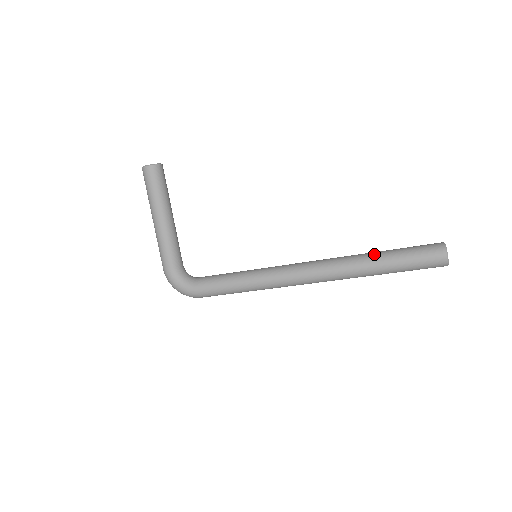
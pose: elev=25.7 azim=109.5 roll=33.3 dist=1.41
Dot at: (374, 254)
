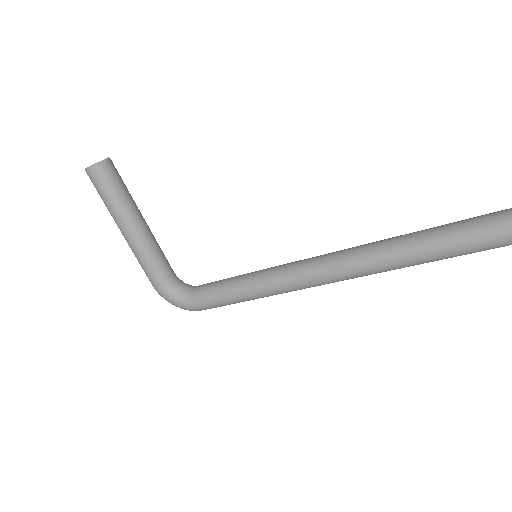
Dot at: (413, 238)
